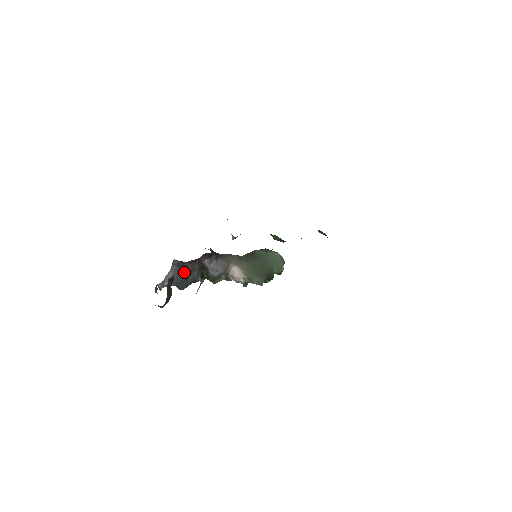
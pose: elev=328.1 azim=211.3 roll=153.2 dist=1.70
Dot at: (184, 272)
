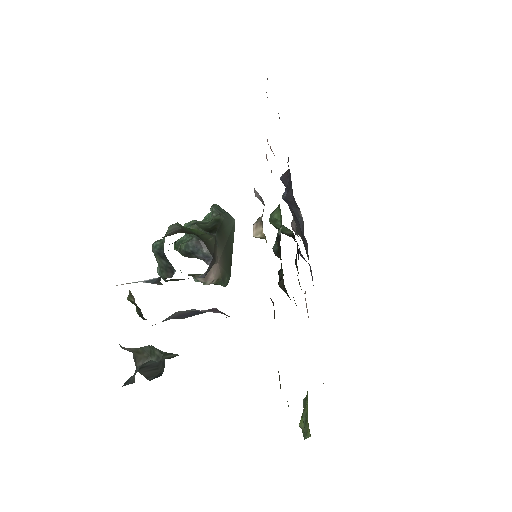
Dot at: (198, 314)
